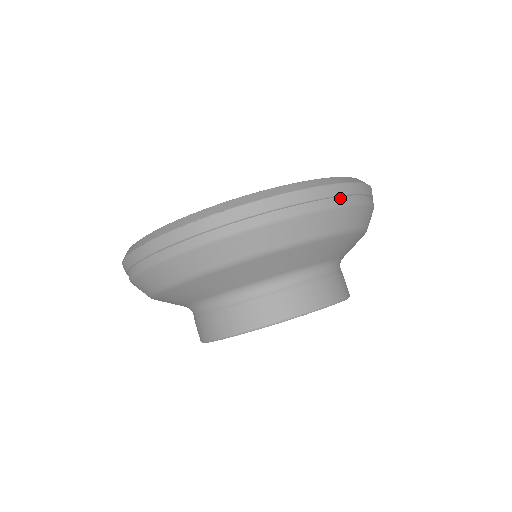
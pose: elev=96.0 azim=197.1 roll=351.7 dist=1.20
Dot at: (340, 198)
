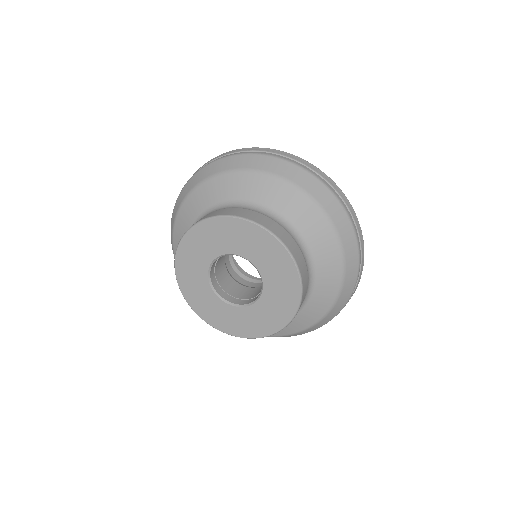
Dot at: (358, 237)
